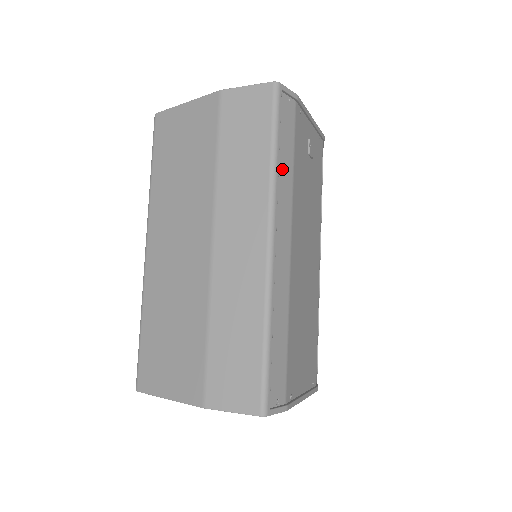
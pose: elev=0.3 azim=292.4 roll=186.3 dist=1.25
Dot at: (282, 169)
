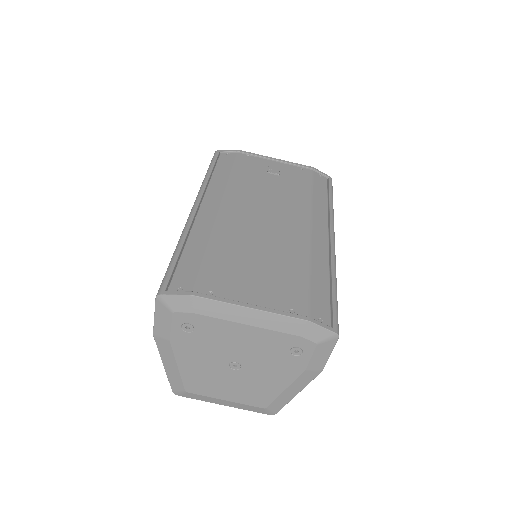
Dot at: (216, 178)
